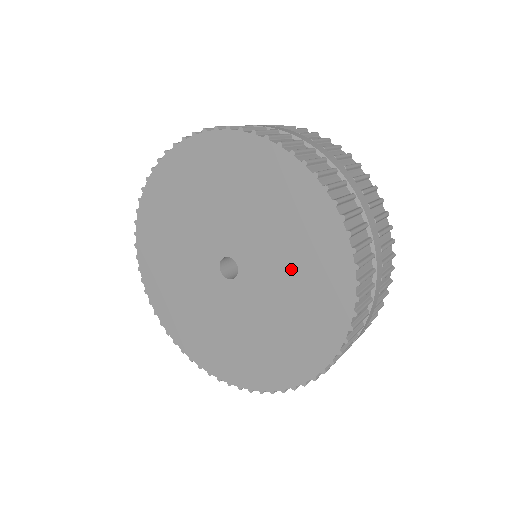
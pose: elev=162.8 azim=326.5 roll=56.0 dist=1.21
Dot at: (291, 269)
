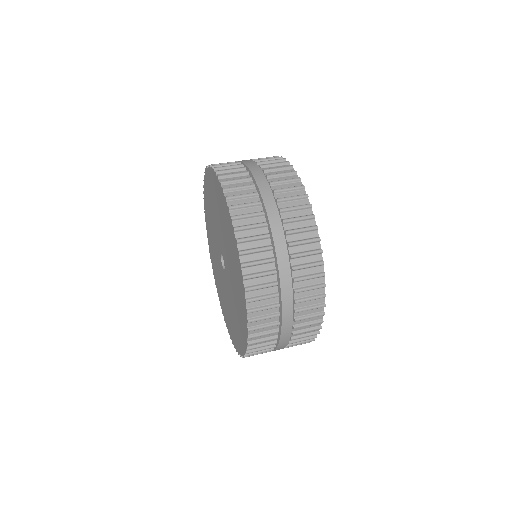
Dot at: (235, 303)
